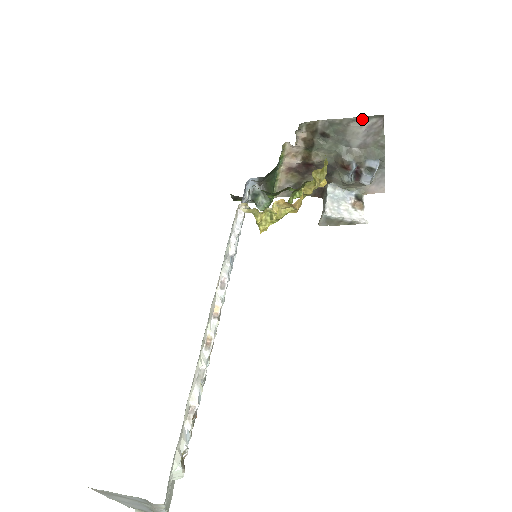
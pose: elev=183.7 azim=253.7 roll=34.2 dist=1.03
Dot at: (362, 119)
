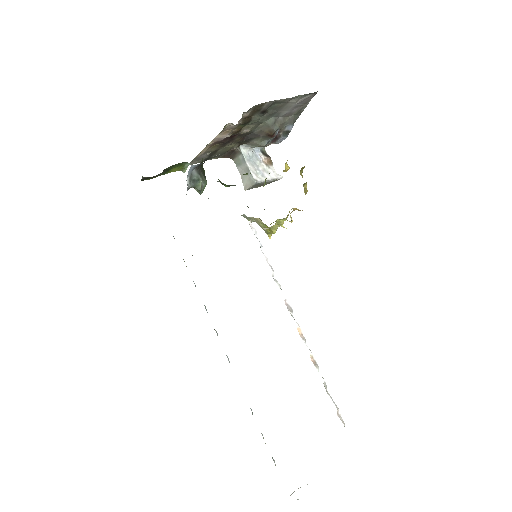
Dot at: (300, 96)
